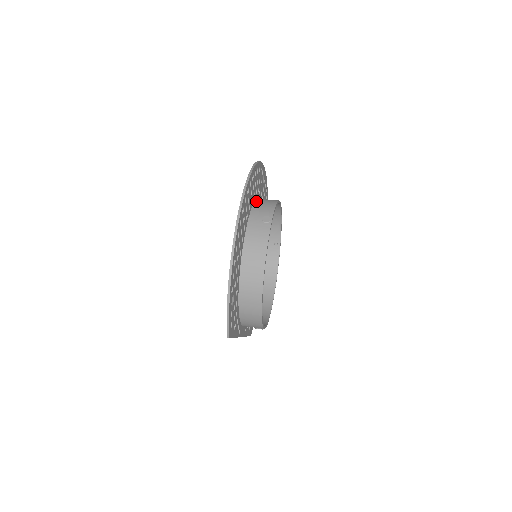
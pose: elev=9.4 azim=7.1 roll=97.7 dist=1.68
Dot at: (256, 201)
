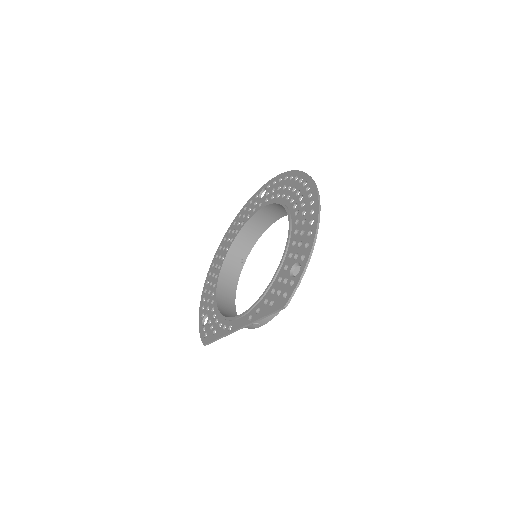
Dot at: occluded
